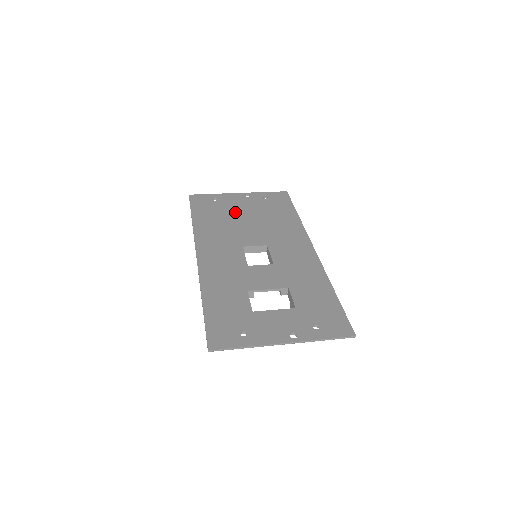
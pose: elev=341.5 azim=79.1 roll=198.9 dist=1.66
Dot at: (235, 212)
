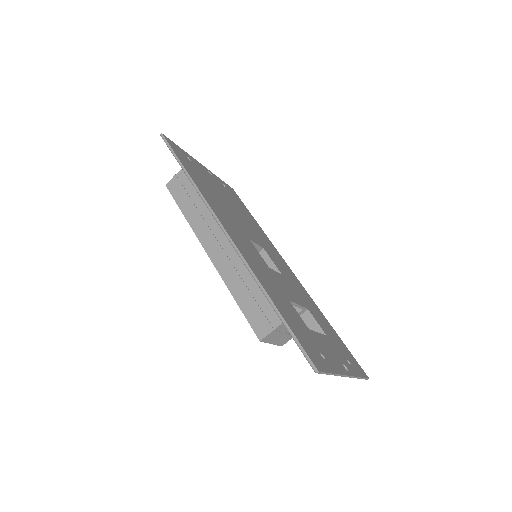
Dot at: (216, 188)
